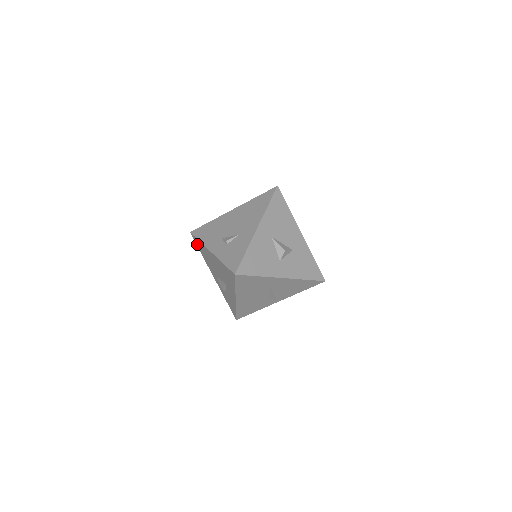
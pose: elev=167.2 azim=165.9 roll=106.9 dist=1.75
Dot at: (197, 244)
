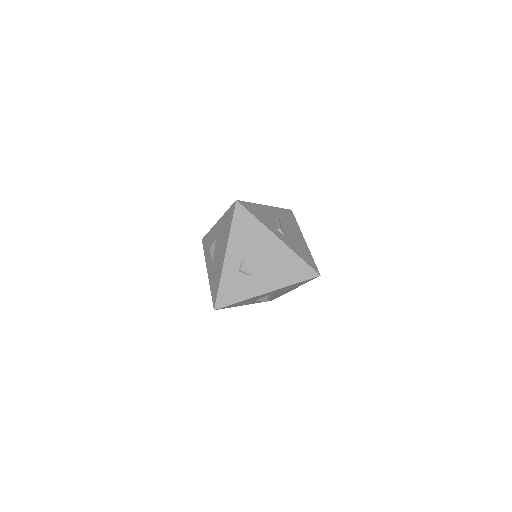
Dot at: (230, 211)
